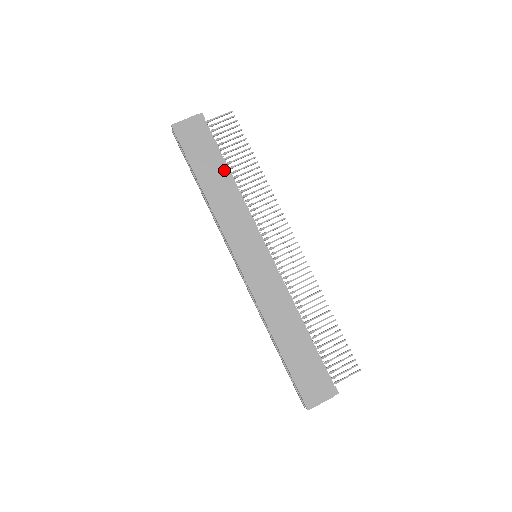
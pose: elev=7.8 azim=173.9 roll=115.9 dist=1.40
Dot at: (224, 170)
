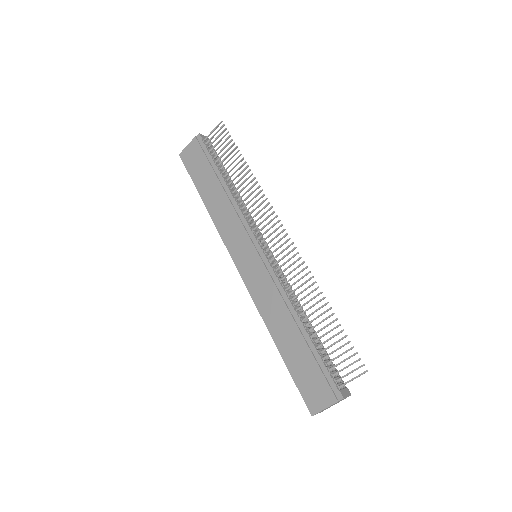
Dot at: (218, 180)
